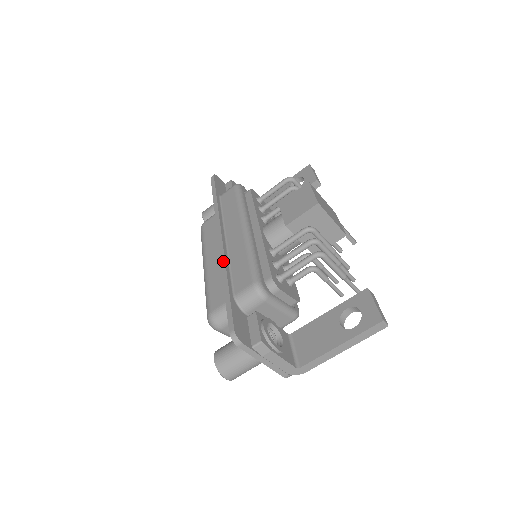
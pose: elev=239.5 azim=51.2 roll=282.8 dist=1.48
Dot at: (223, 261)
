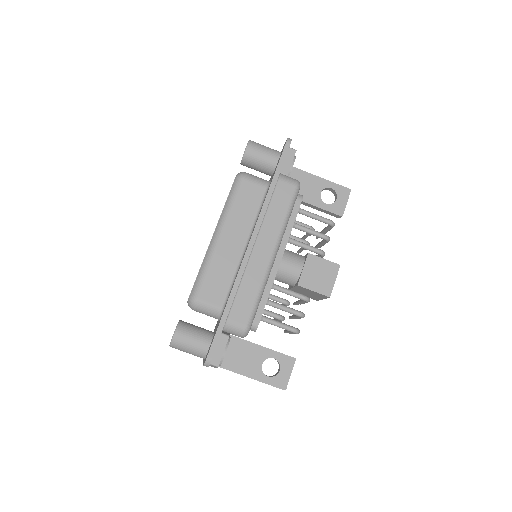
Dot at: (240, 278)
